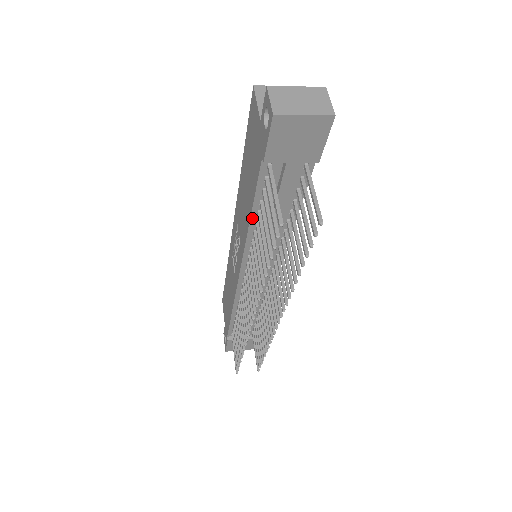
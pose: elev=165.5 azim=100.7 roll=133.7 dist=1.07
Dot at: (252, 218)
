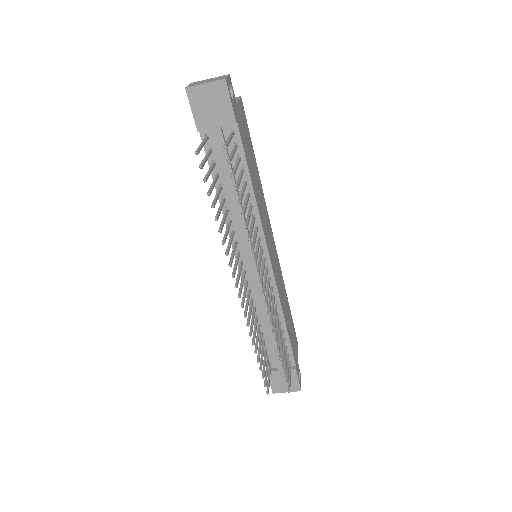
Dot at: occluded
